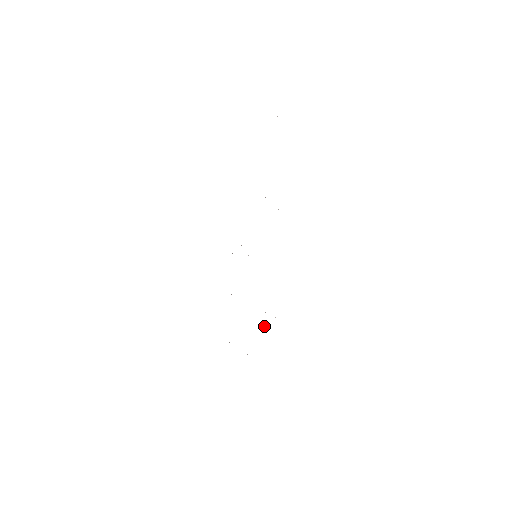
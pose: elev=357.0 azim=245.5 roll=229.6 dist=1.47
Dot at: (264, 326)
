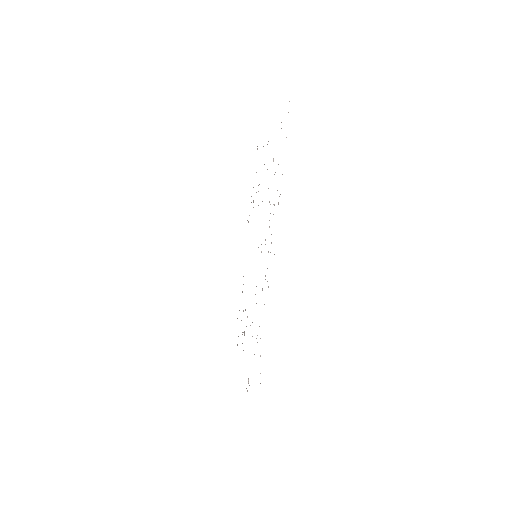
Dot at: occluded
